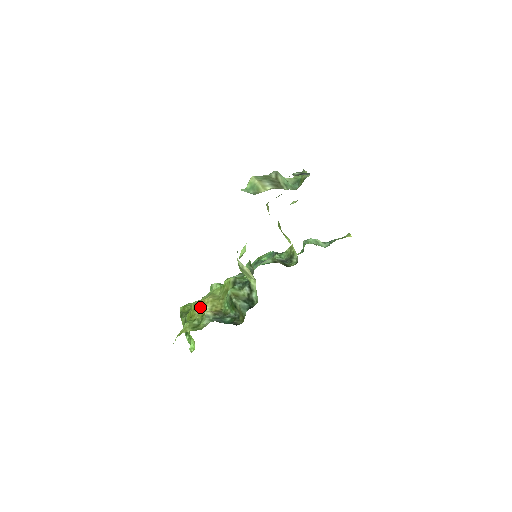
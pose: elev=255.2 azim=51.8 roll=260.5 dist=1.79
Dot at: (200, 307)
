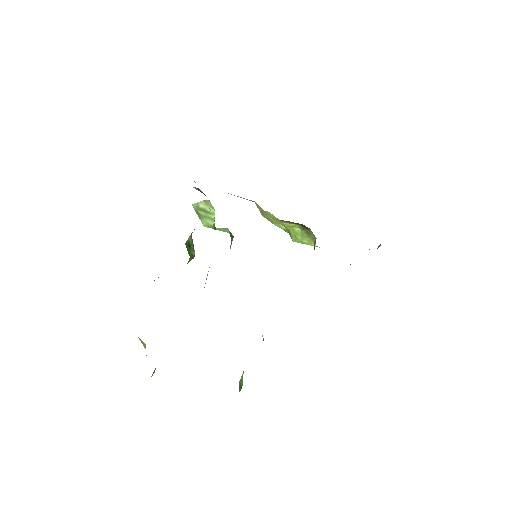
Dot at: occluded
